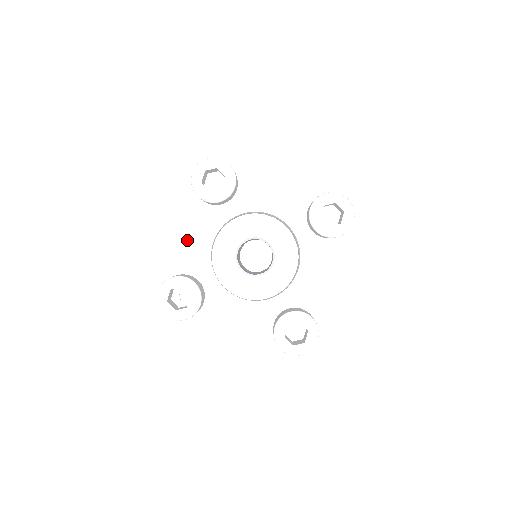
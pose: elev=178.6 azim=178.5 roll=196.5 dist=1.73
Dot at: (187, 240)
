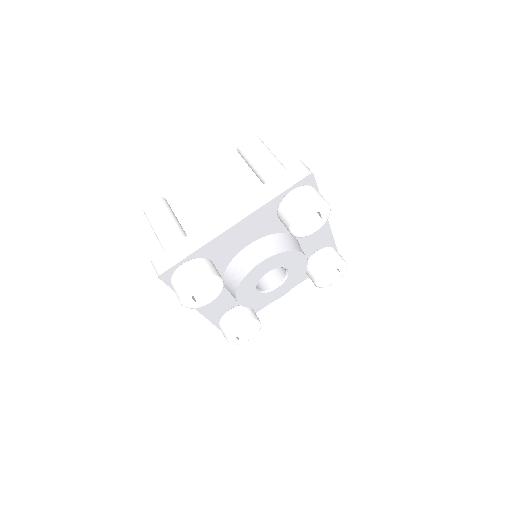
Dot at: (207, 305)
